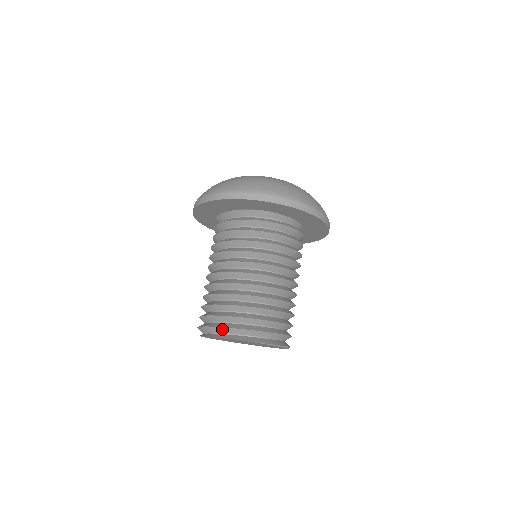
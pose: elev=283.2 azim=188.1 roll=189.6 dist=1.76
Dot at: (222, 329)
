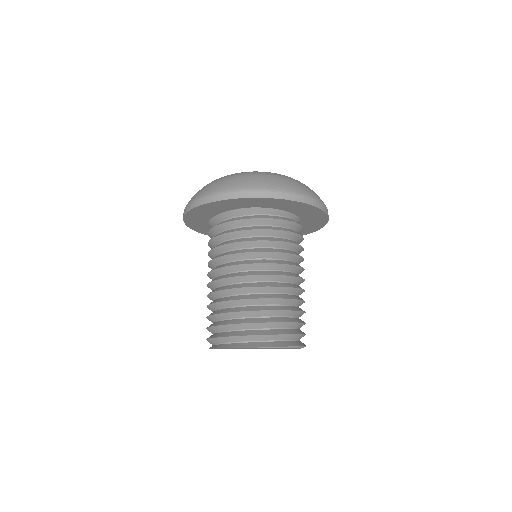
Dot at: (226, 339)
